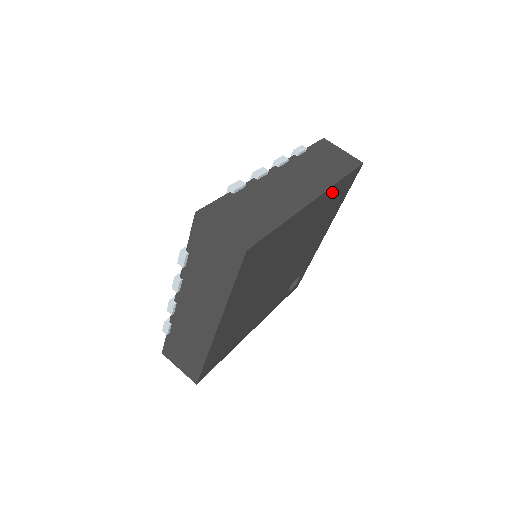
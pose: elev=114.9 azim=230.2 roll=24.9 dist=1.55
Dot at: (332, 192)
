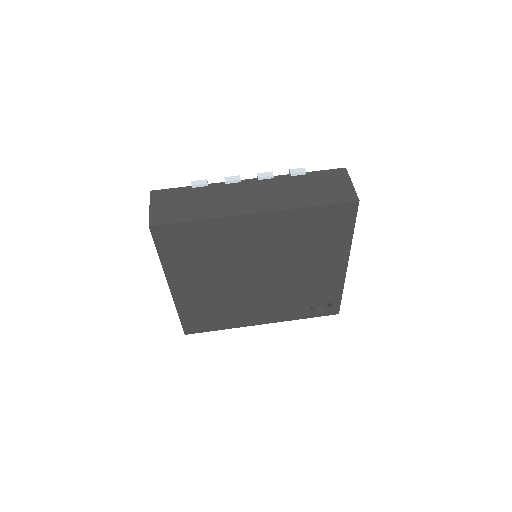
Dot at: (299, 216)
